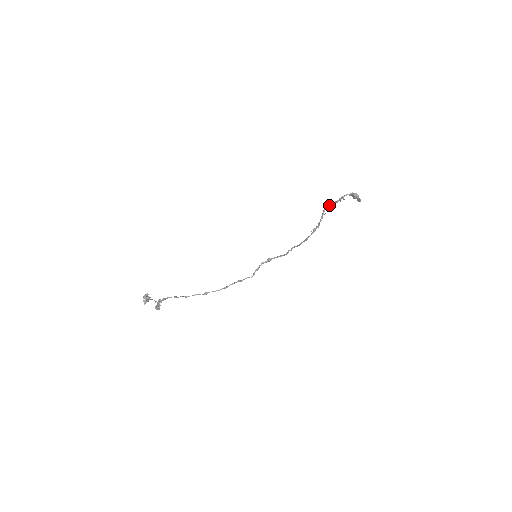
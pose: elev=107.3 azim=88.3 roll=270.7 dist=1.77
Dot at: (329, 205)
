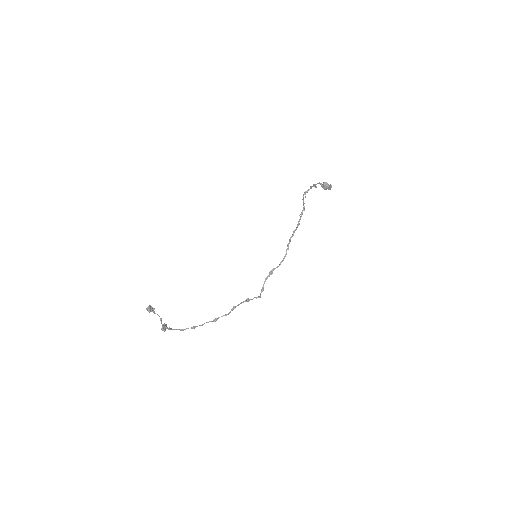
Dot at: (306, 191)
